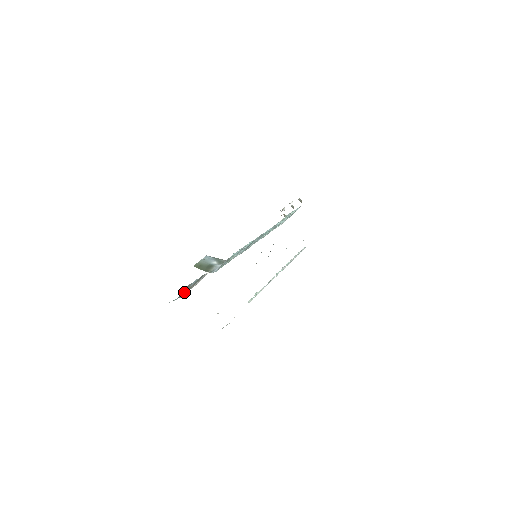
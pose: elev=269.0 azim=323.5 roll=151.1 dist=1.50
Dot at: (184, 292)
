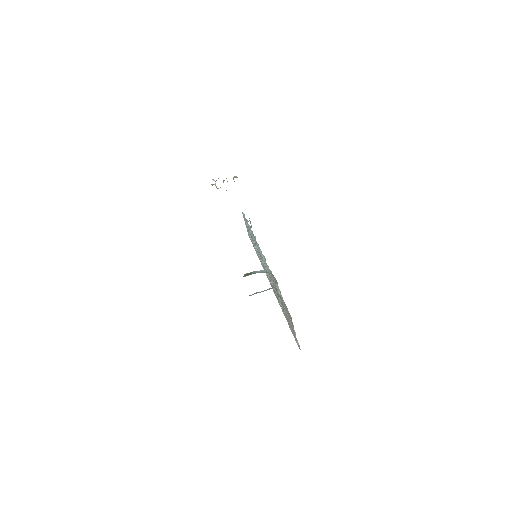
Dot at: occluded
